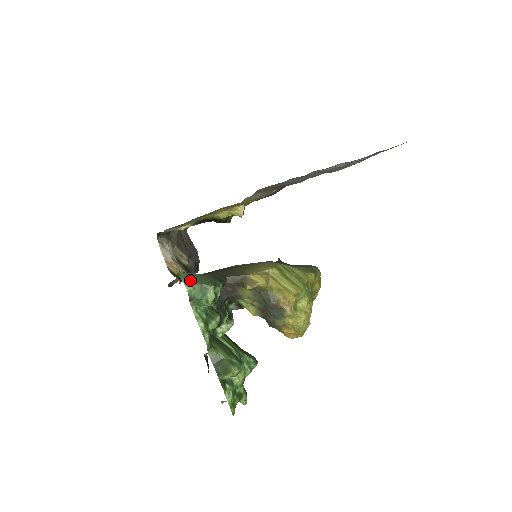
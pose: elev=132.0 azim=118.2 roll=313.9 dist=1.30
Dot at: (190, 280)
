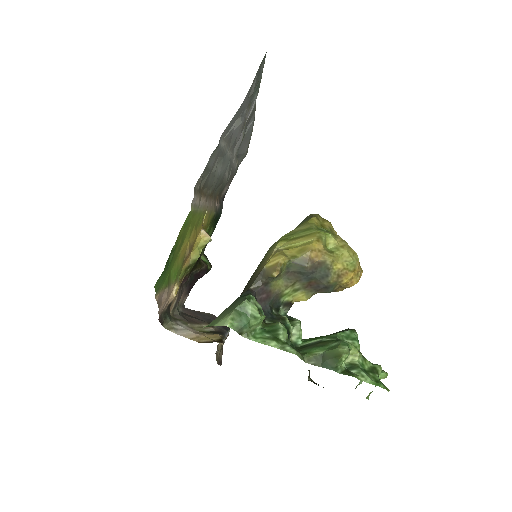
Dot at: (222, 318)
